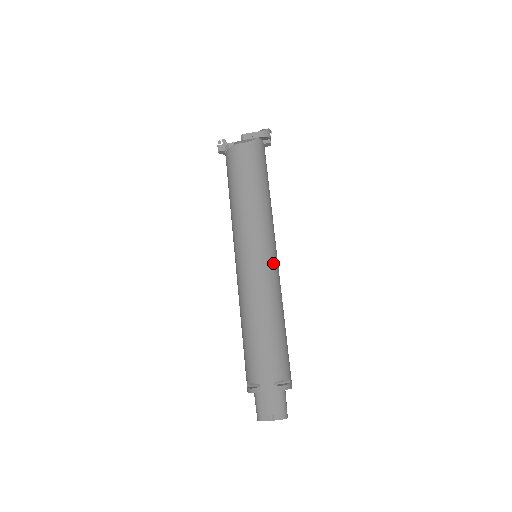
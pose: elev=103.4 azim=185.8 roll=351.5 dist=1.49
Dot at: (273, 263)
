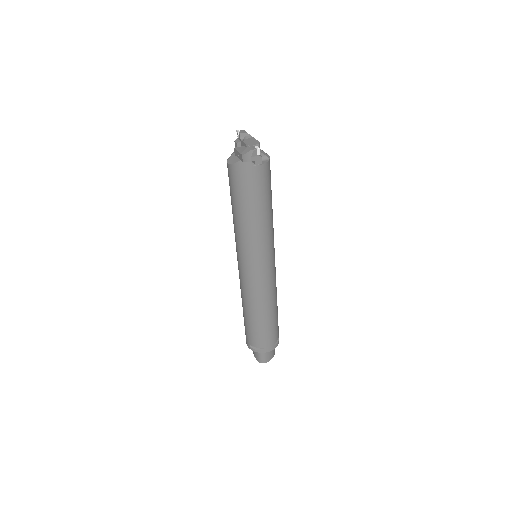
Dot at: (253, 276)
